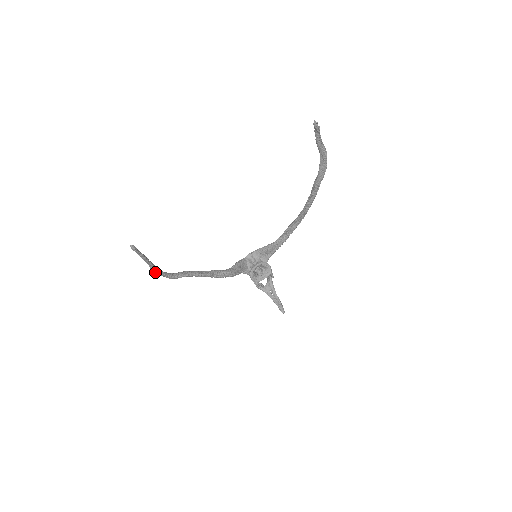
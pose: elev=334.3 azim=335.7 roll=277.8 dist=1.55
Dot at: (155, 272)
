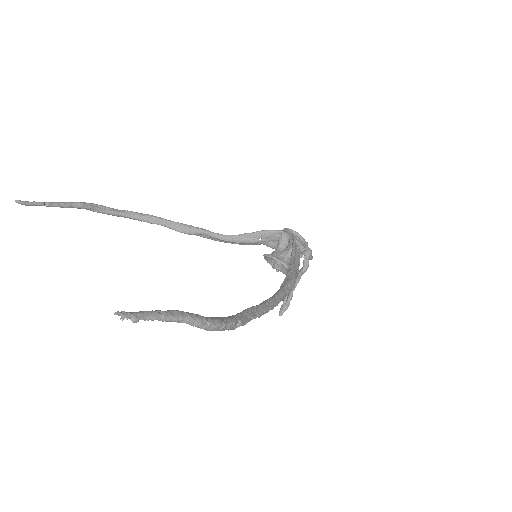
Dot at: (94, 210)
